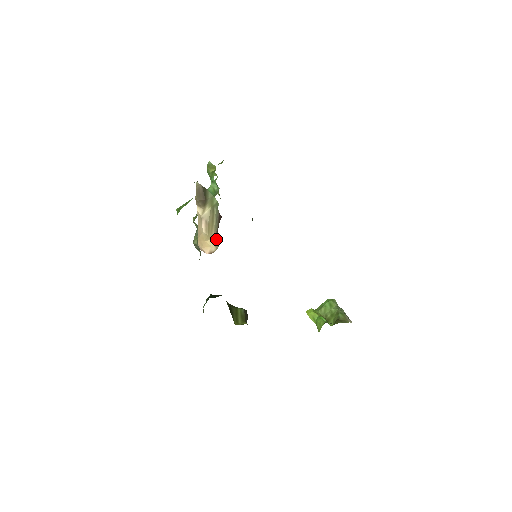
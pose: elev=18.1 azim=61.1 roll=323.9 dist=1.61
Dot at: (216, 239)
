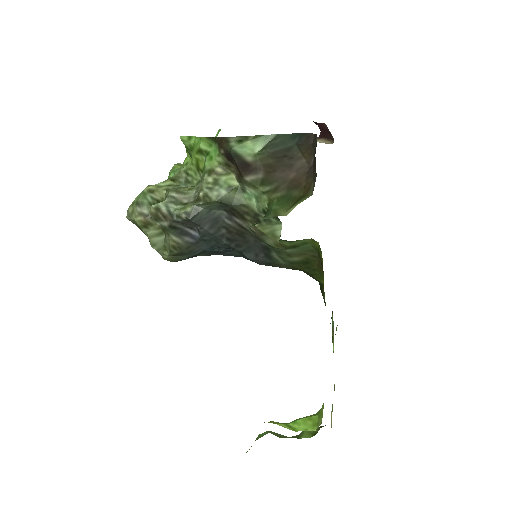
Dot at: (324, 141)
